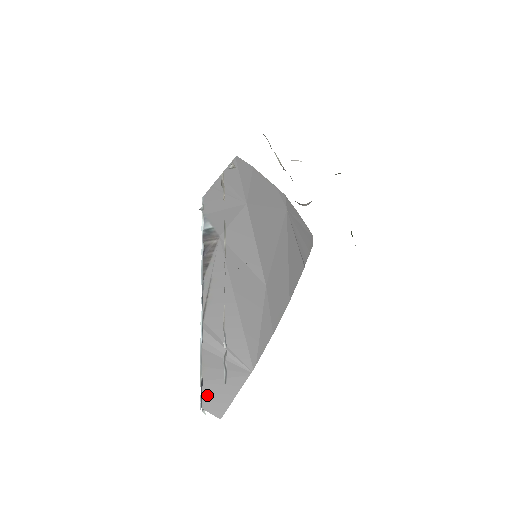
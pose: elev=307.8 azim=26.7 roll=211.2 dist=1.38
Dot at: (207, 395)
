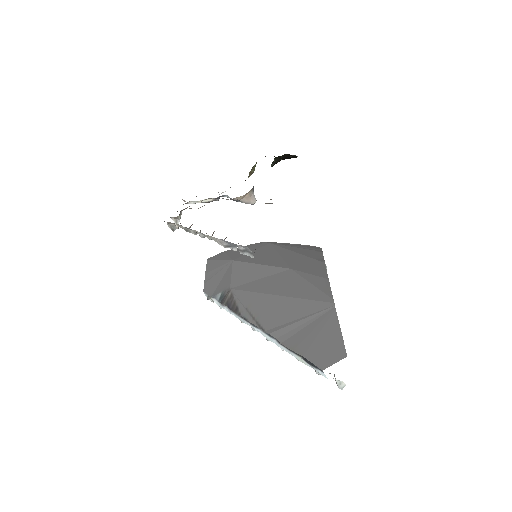
Dot at: (317, 359)
